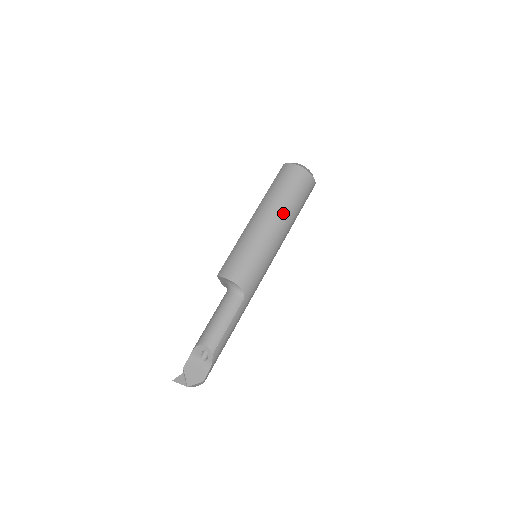
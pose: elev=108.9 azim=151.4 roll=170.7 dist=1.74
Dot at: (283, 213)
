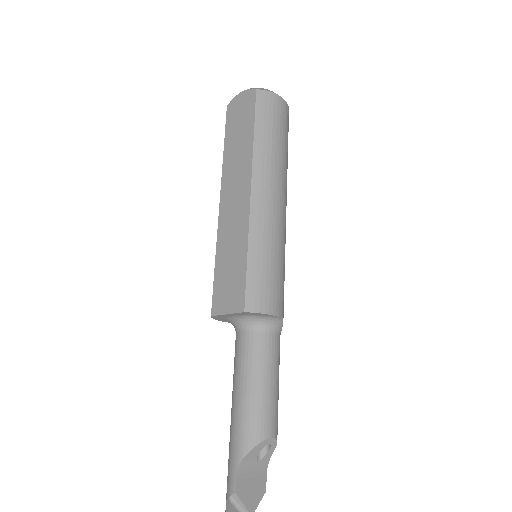
Dot at: occluded
